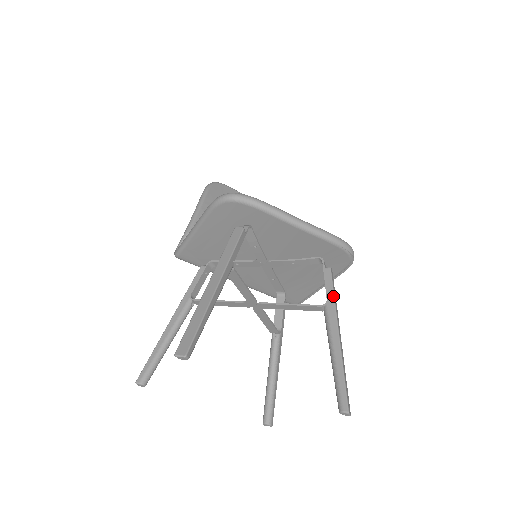
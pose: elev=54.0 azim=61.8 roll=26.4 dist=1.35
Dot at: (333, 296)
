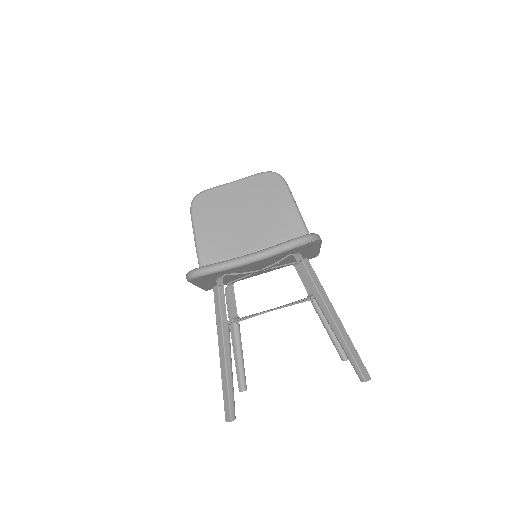
Dot at: (315, 288)
